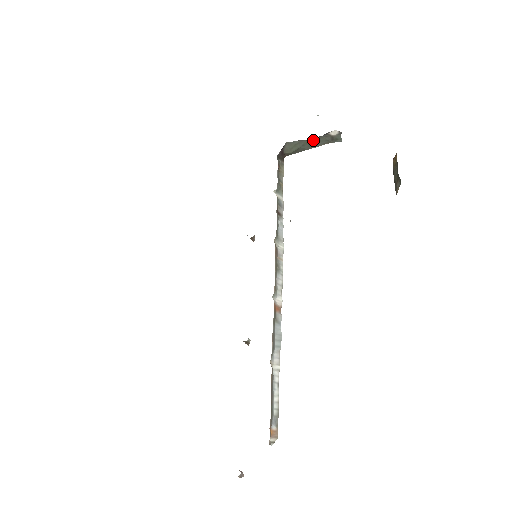
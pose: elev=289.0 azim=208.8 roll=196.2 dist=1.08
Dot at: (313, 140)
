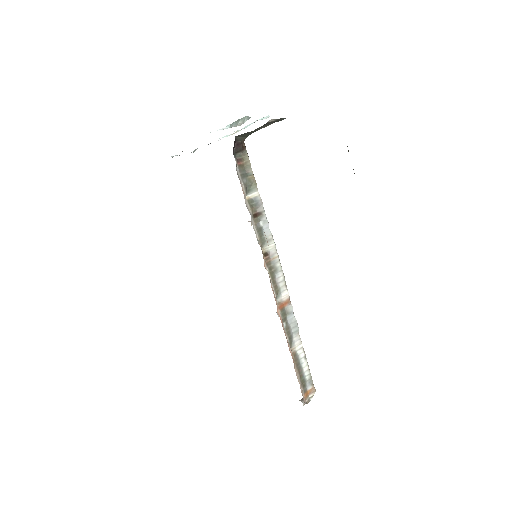
Dot at: (258, 128)
